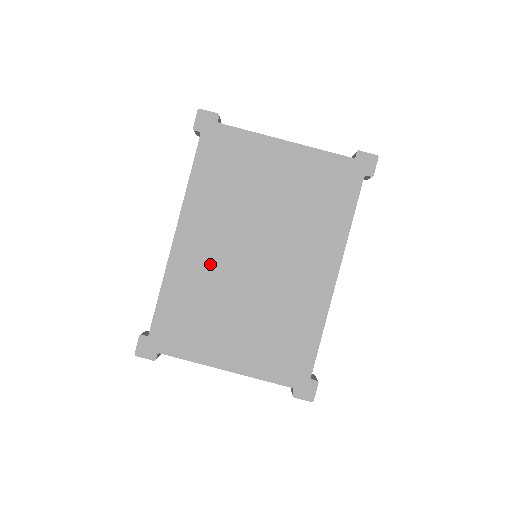
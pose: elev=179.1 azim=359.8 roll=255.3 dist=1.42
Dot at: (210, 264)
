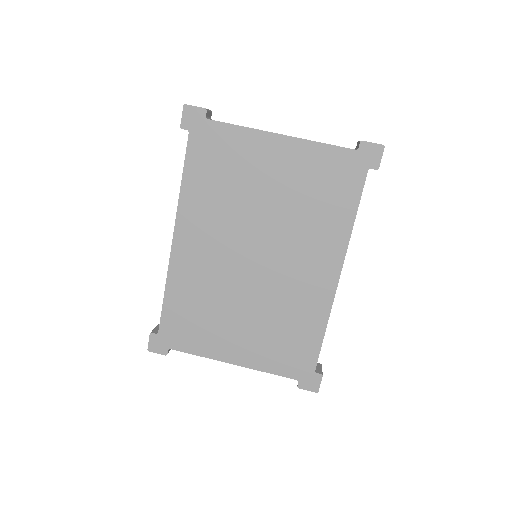
Dot at: (210, 267)
